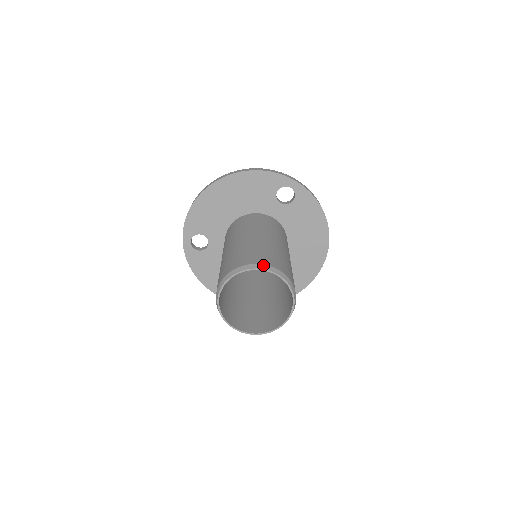
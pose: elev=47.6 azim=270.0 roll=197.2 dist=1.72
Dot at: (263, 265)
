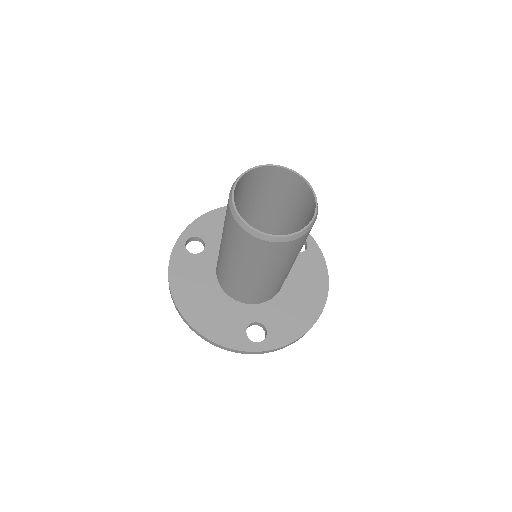
Dot at: (297, 174)
